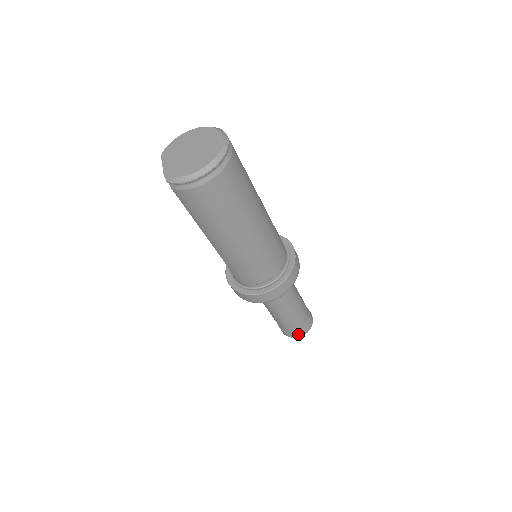
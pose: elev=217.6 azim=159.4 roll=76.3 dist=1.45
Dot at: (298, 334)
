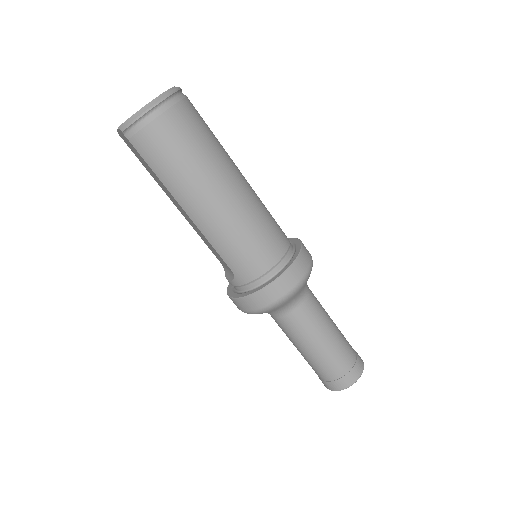
Dot at: (349, 378)
